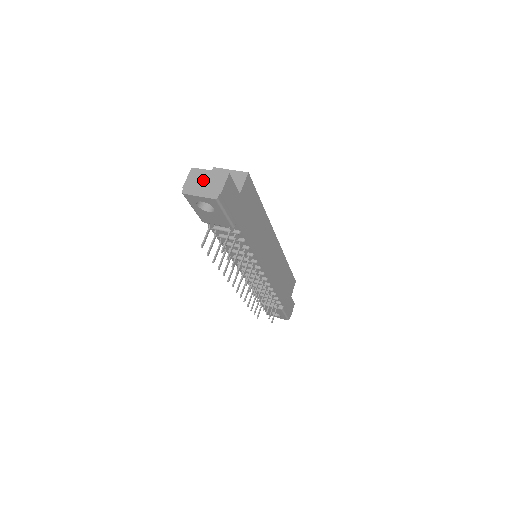
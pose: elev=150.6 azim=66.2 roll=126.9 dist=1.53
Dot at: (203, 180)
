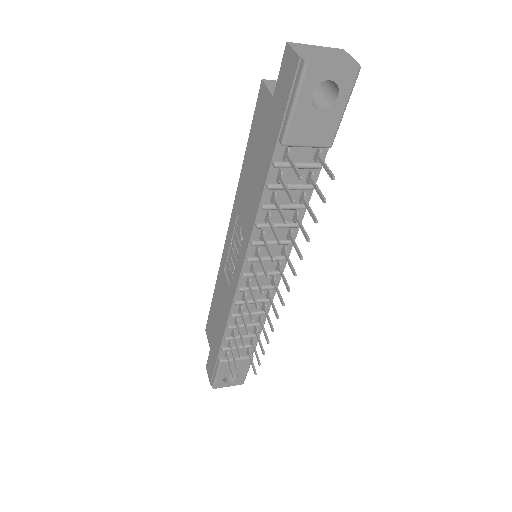
Dot at: (320, 52)
